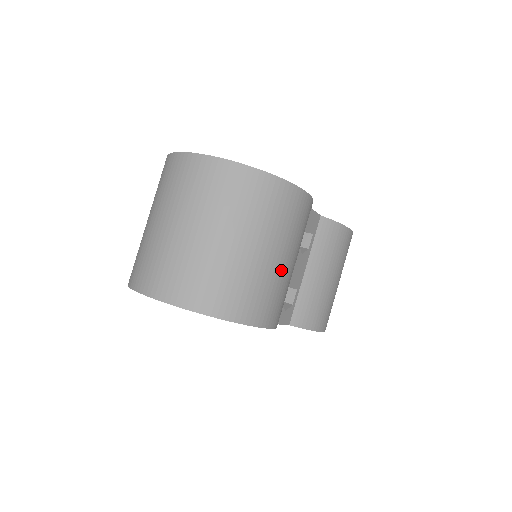
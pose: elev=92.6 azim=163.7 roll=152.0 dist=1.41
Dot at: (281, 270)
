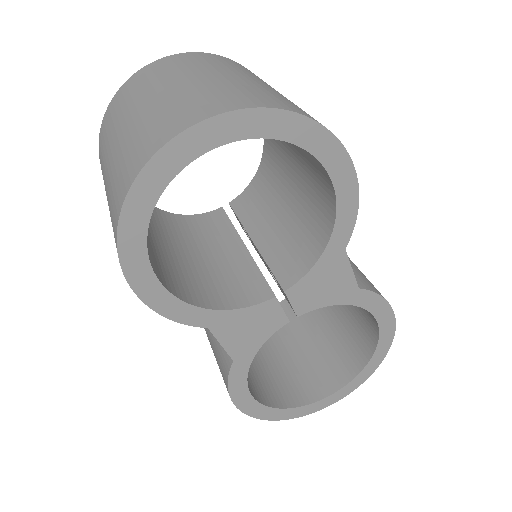
Dot at: occluded
